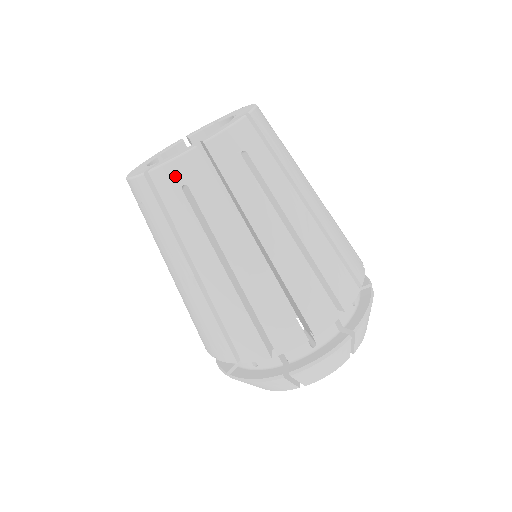
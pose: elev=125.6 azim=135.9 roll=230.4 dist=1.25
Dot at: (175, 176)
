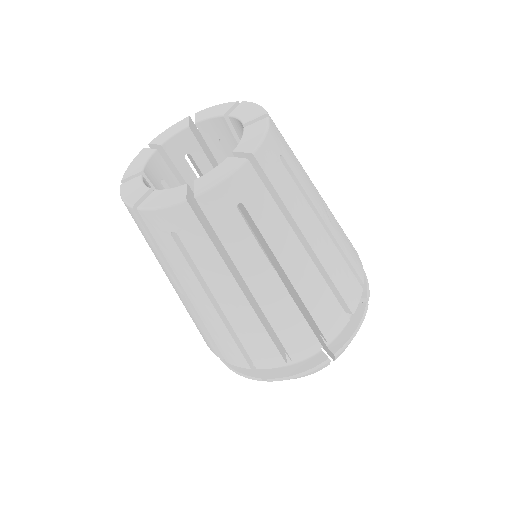
Dot at: (163, 222)
